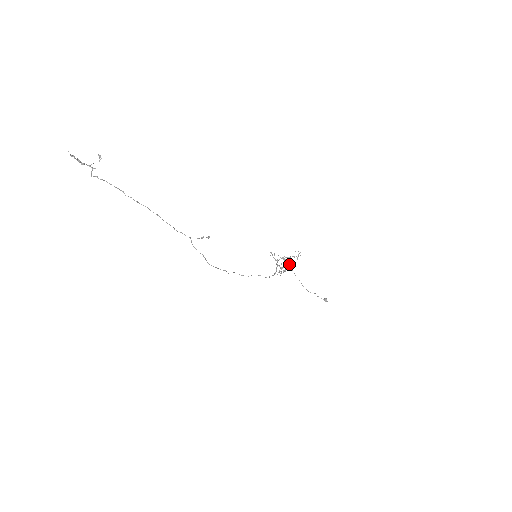
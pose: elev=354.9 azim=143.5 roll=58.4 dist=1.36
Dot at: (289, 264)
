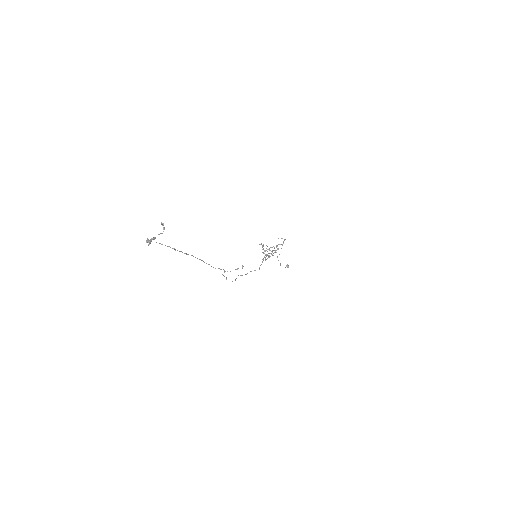
Dot at: (275, 252)
